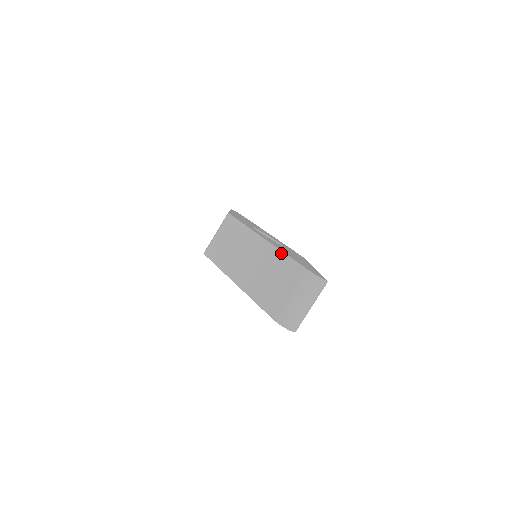
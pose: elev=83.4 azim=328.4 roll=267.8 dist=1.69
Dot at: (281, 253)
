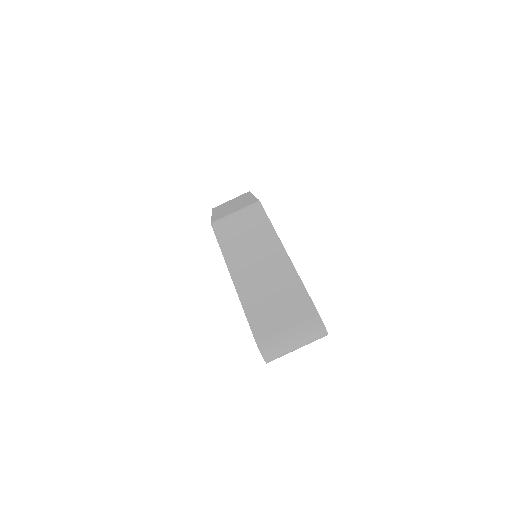
Dot at: (298, 278)
